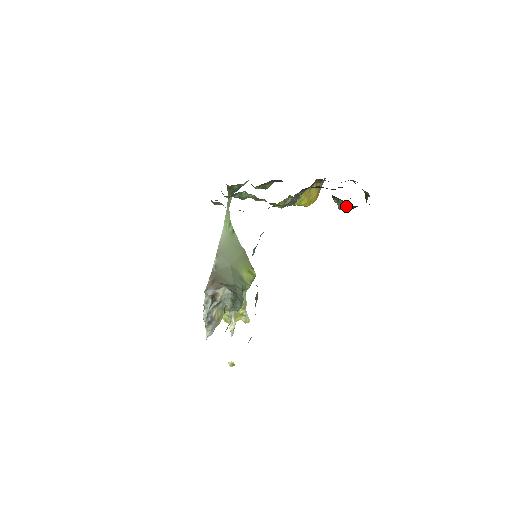
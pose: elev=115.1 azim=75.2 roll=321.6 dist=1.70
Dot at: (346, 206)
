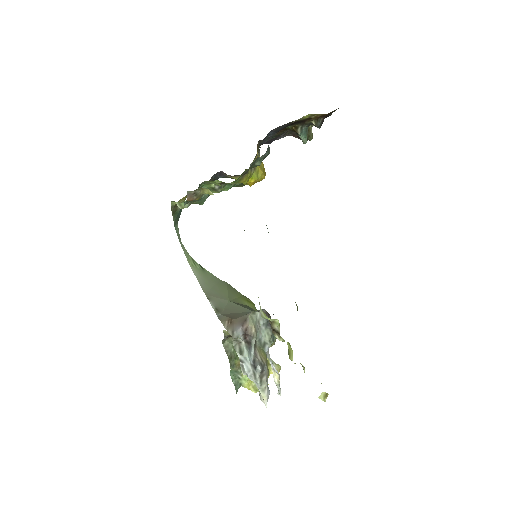
Dot at: (316, 124)
